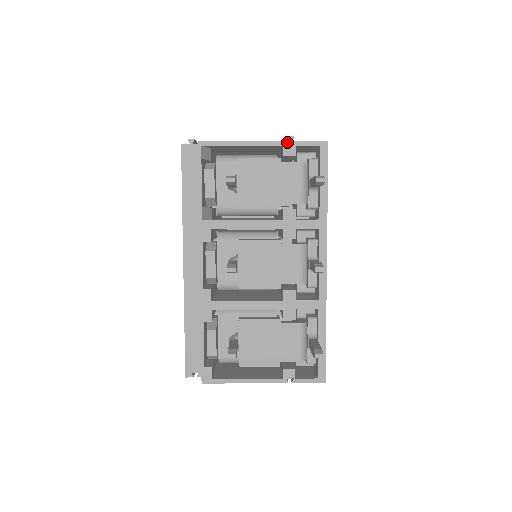
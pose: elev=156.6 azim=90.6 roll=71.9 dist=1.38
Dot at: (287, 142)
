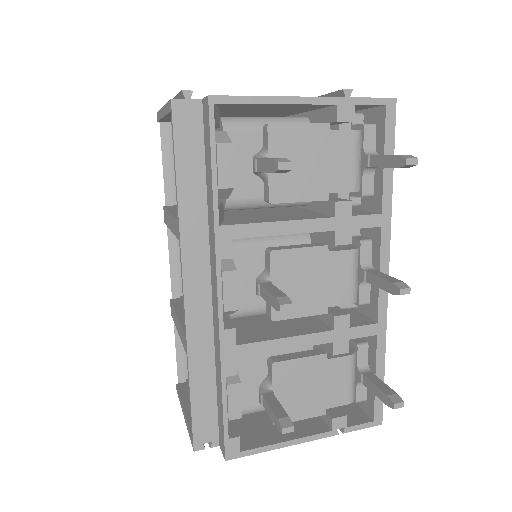
Dot at: (342, 99)
